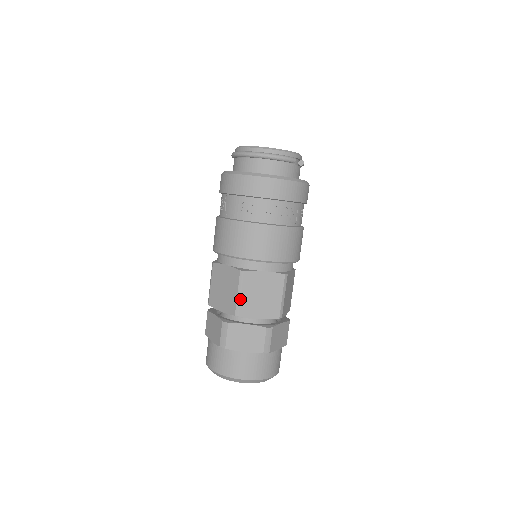
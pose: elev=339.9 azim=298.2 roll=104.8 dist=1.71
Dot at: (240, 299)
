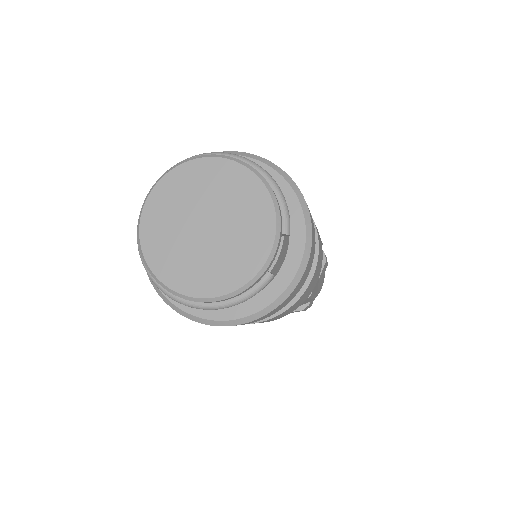
Dot at: occluded
